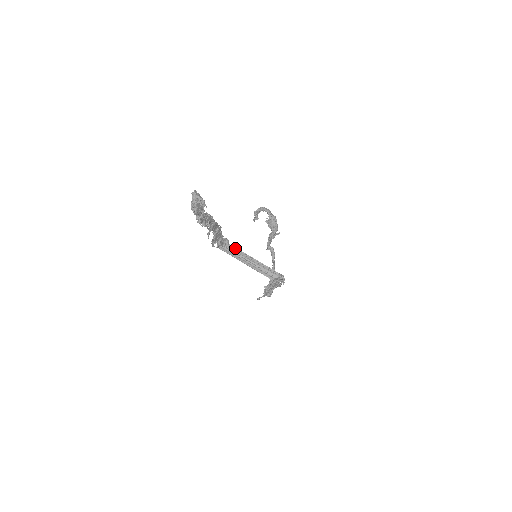
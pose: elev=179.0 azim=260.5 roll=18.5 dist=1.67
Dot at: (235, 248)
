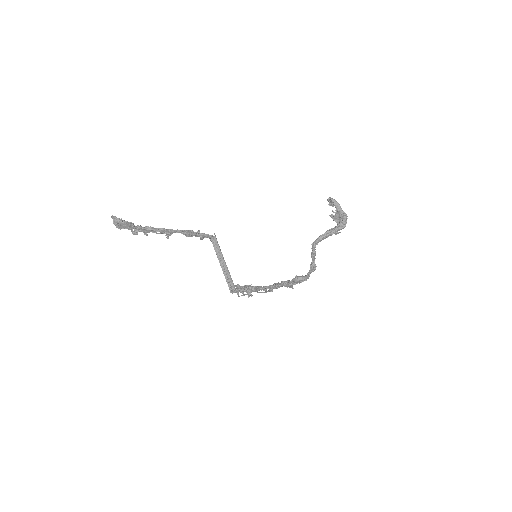
Dot at: (218, 246)
